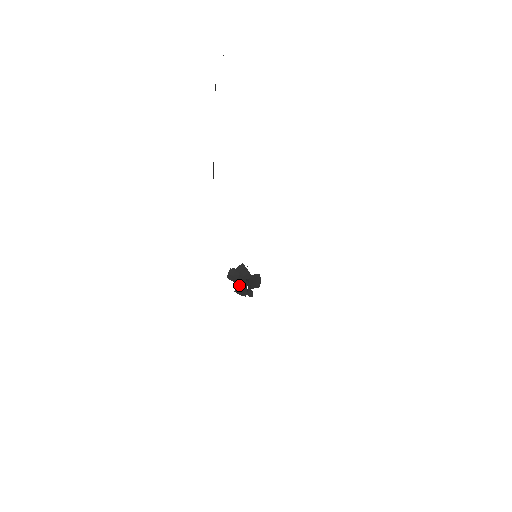
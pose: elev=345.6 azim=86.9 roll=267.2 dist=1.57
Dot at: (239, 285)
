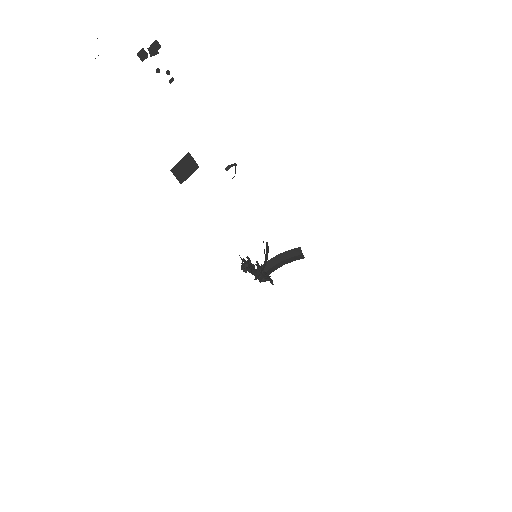
Dot at: occluded
